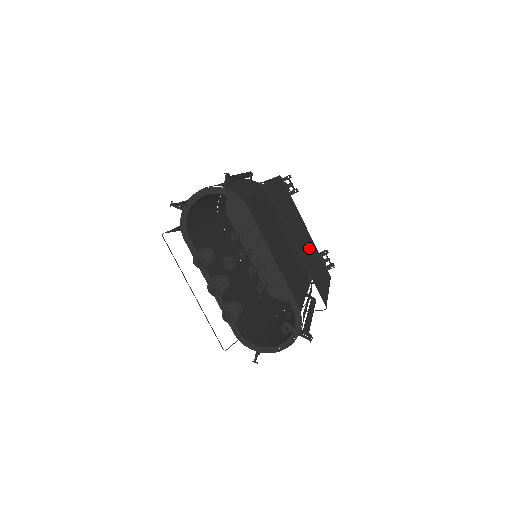
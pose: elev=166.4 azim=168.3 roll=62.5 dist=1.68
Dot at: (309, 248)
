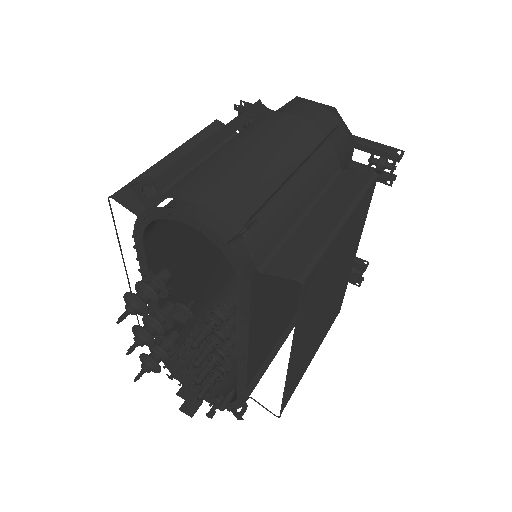
Dot at: (327, 309)
